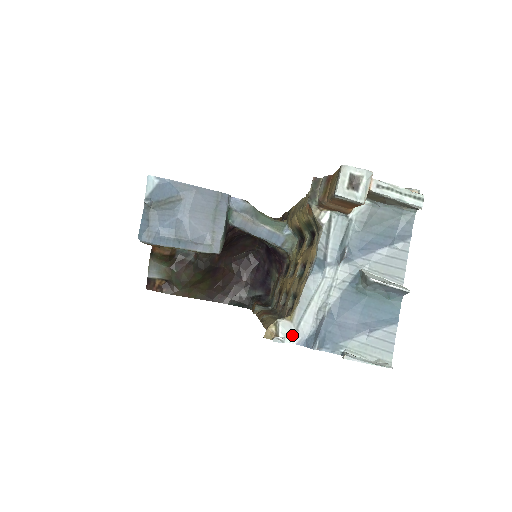
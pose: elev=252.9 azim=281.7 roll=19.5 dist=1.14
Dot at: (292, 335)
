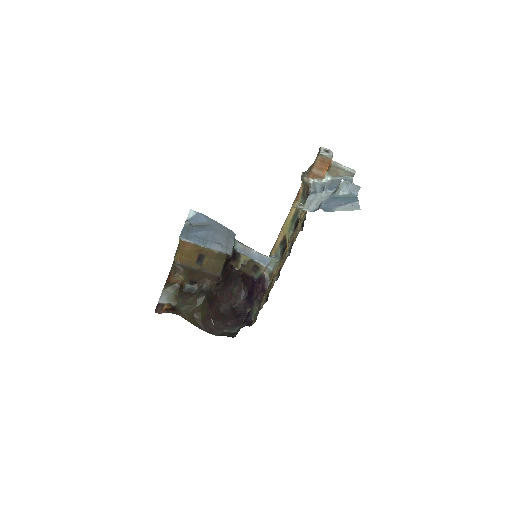
Dot at: (306, 209)
